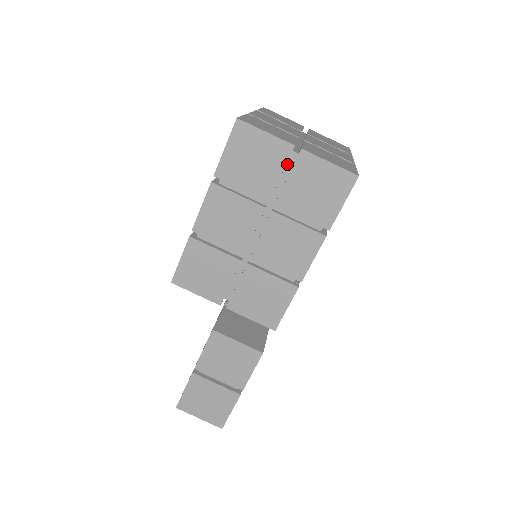
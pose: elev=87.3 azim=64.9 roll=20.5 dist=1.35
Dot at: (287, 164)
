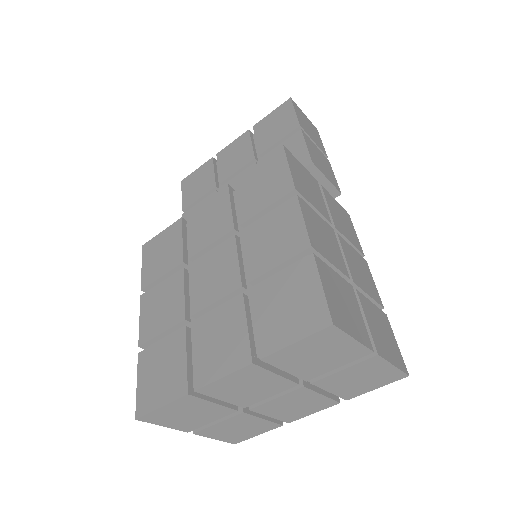
Dot at: occluded
